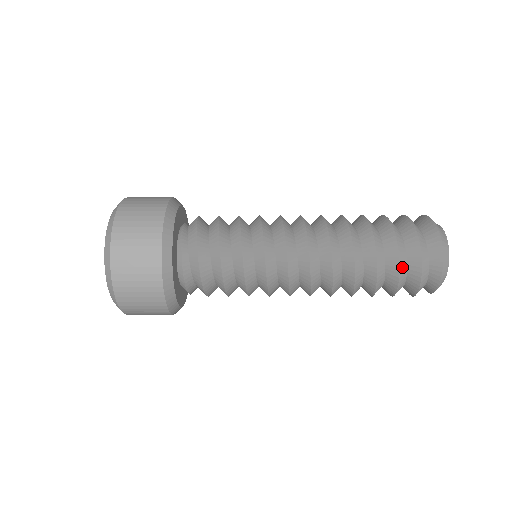
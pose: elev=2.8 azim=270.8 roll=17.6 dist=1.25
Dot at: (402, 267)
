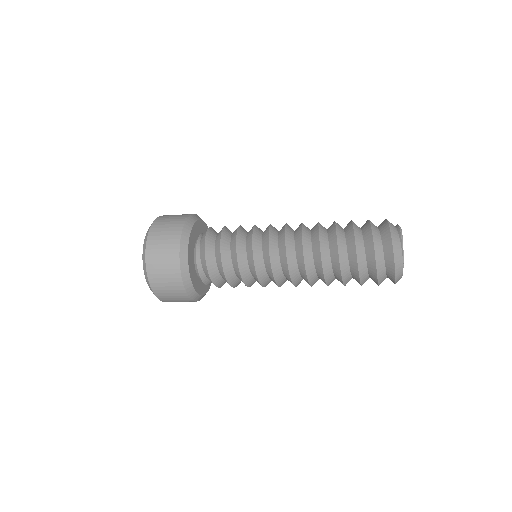
Dot at: (364, 281)
